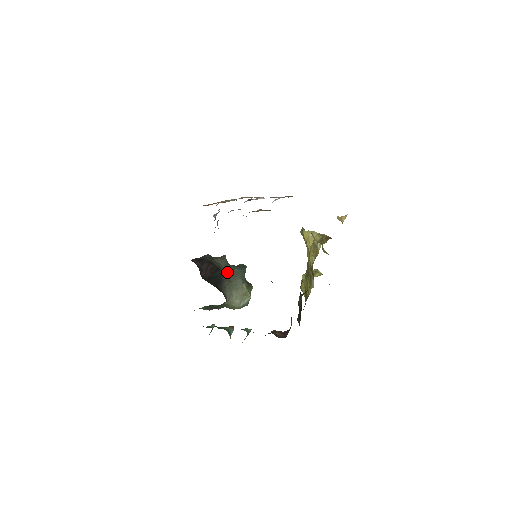
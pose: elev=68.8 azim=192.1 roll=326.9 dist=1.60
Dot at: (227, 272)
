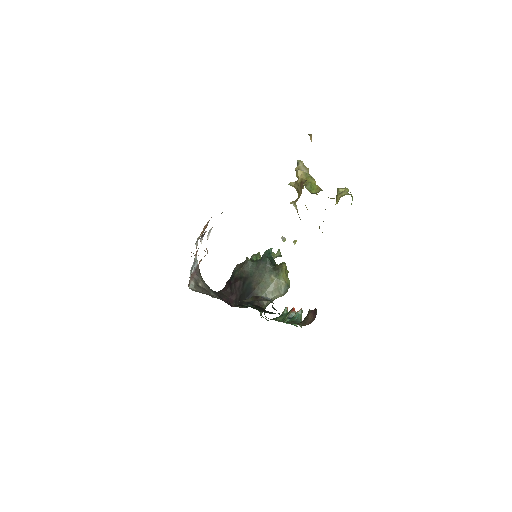
Dot at: (254, 275)
